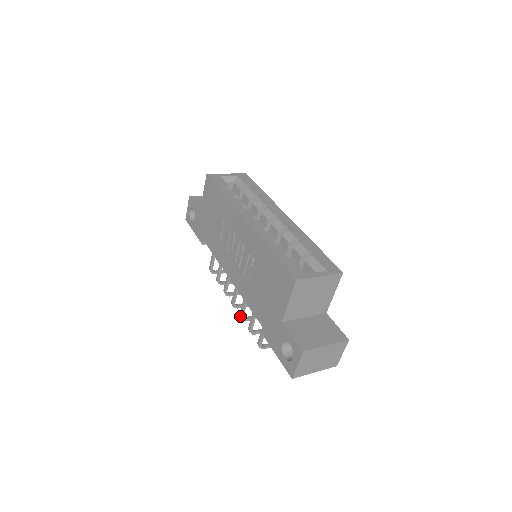
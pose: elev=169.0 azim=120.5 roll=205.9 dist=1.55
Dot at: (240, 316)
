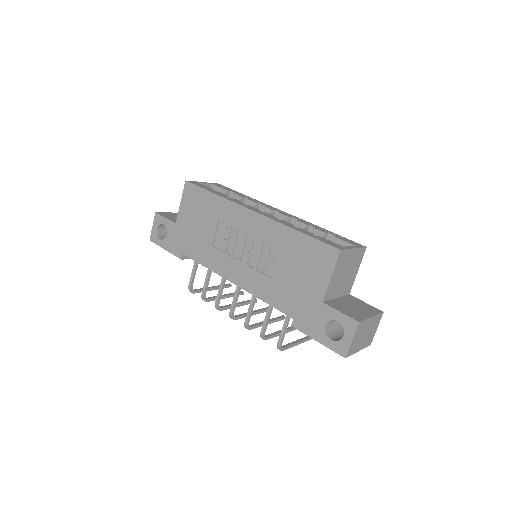
Dot at: (246, 323)
